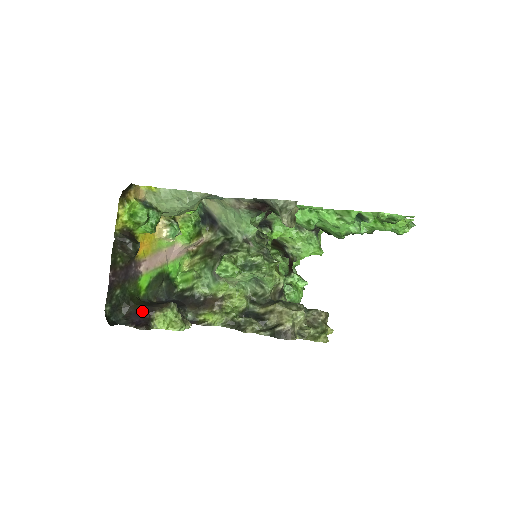
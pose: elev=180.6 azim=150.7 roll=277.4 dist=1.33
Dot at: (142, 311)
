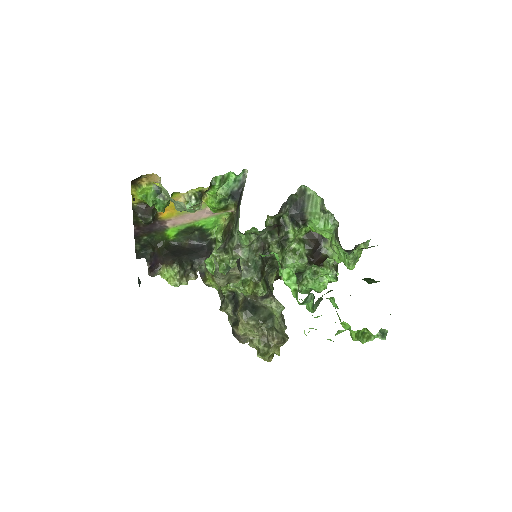
Dot at: (158, 258)
